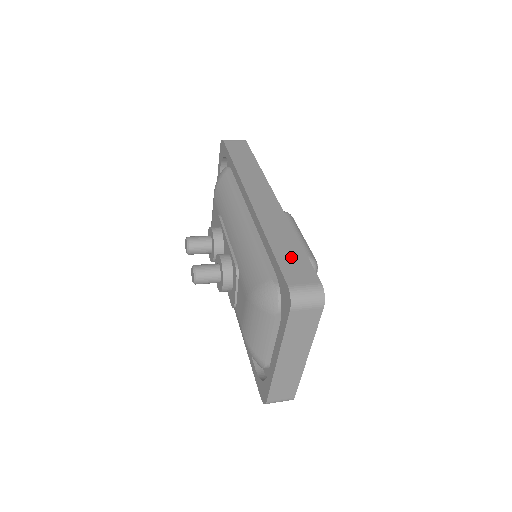
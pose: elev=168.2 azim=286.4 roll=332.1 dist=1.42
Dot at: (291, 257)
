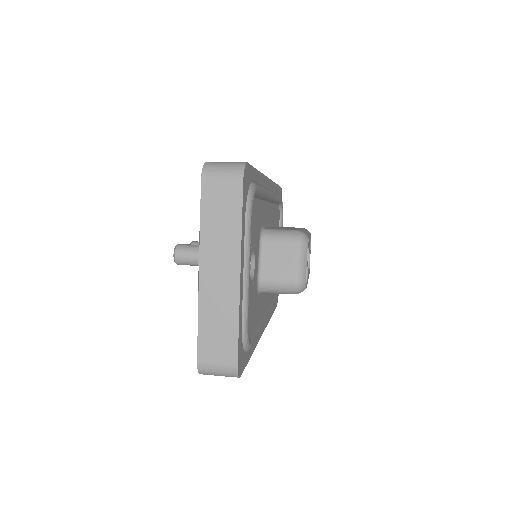
Dot at: occluded
